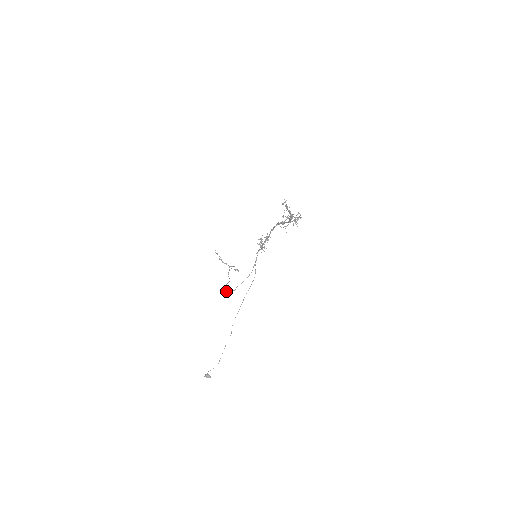
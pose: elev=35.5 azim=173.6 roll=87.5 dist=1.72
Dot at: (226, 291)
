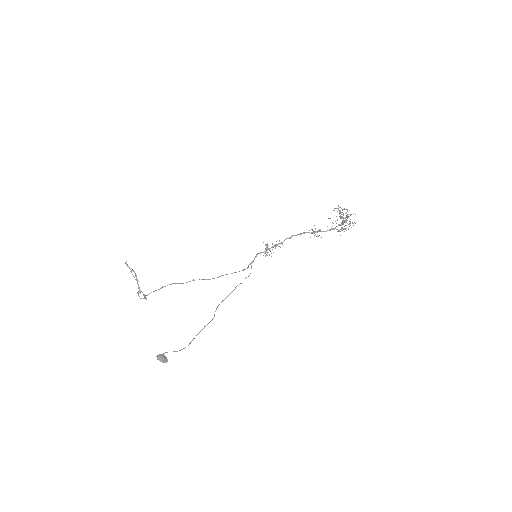
Dot at: (187, 282)
